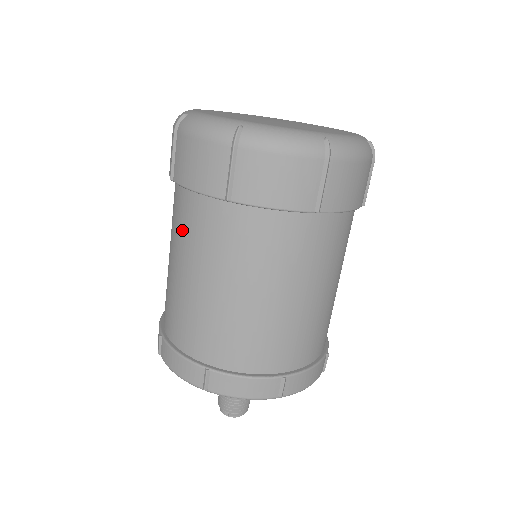
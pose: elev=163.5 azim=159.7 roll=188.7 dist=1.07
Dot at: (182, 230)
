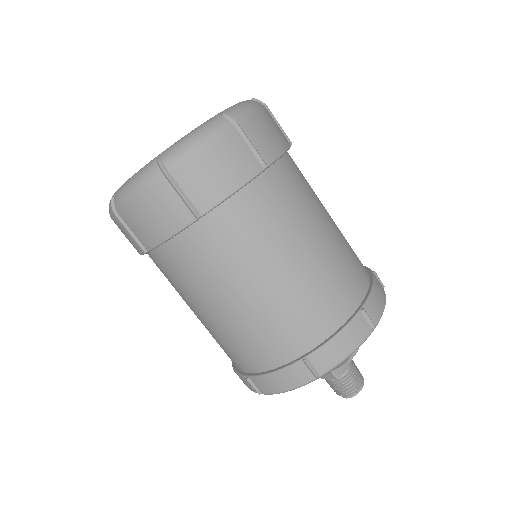
Dot at: occluded
